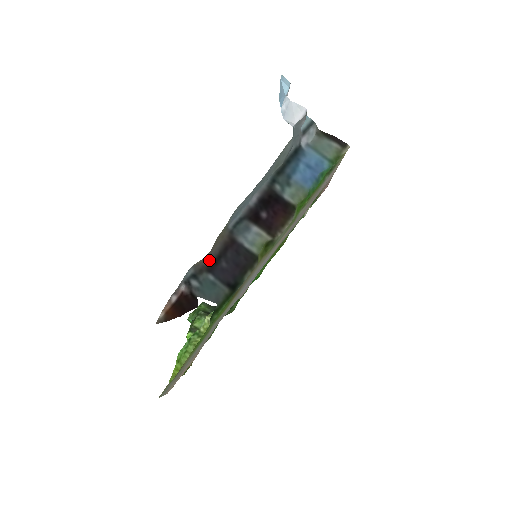
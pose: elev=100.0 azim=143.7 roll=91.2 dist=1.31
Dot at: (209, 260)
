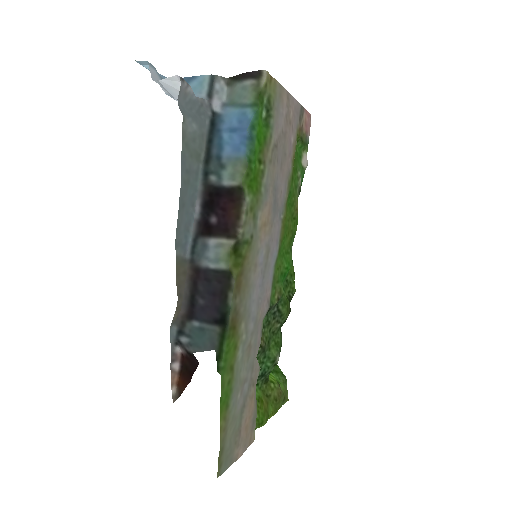
Dot at: (184, 307)
